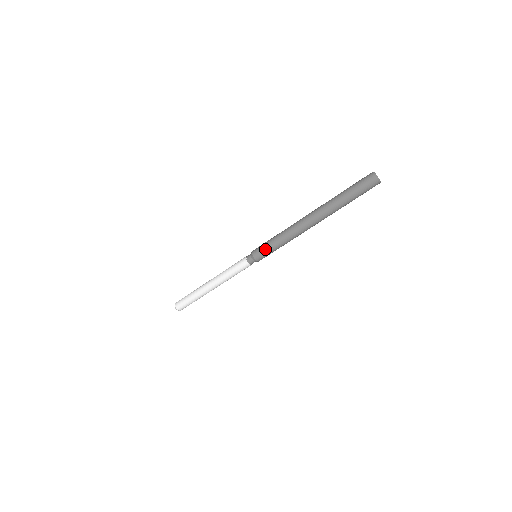
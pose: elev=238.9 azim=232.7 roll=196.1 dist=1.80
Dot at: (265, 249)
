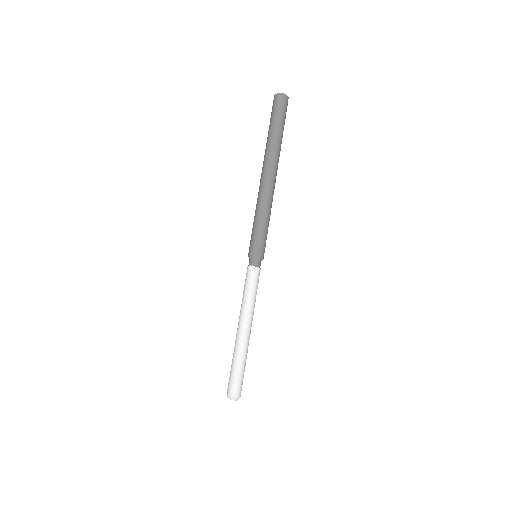
Dot at: (251, 238)
